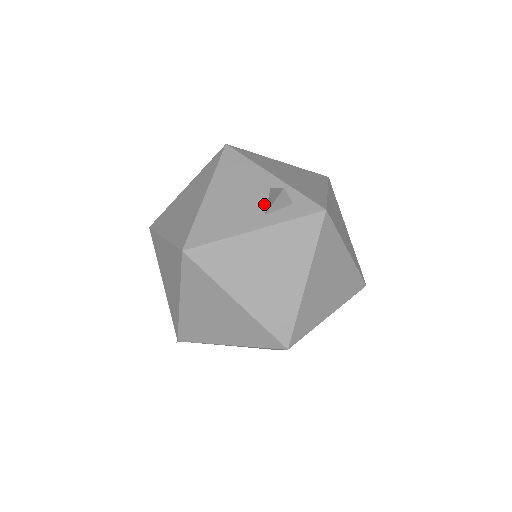
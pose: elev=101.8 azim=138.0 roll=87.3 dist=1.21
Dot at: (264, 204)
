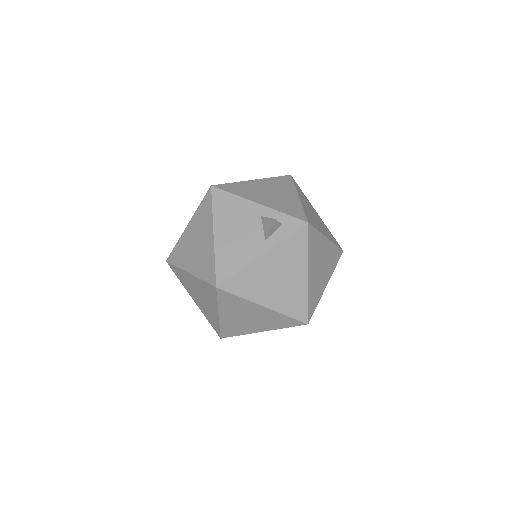
Dot at: (261, 231)
